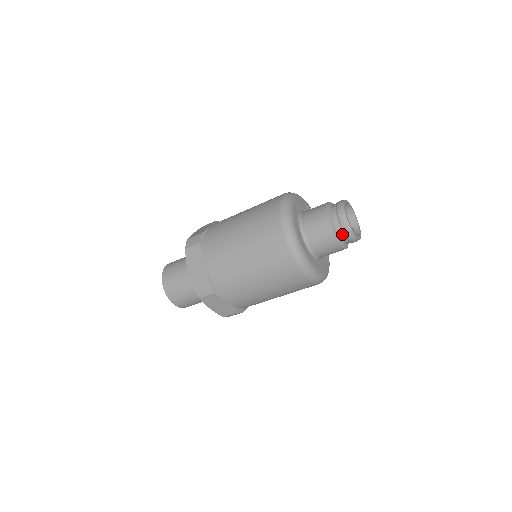
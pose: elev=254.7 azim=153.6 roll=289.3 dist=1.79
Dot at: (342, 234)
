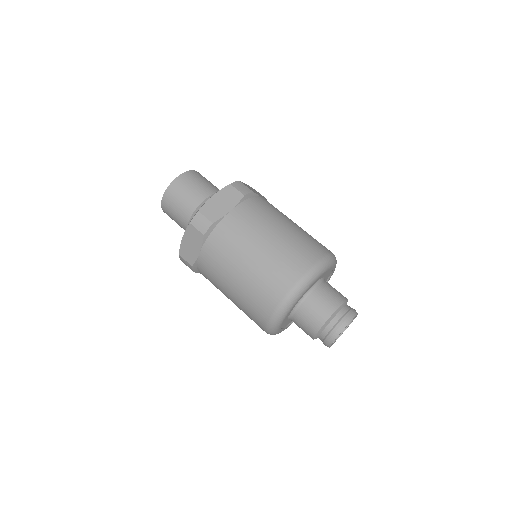
Dot at: (321, 340)
